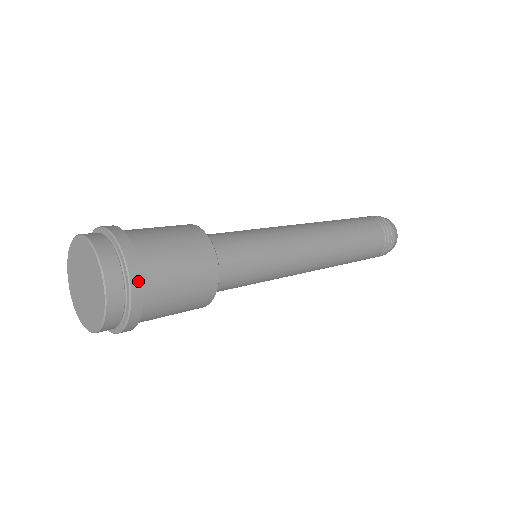
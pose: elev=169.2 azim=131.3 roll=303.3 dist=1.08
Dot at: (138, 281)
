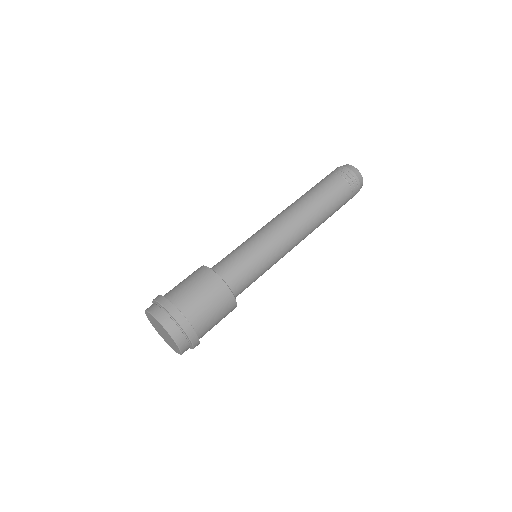
Dot at: (197, 343)
